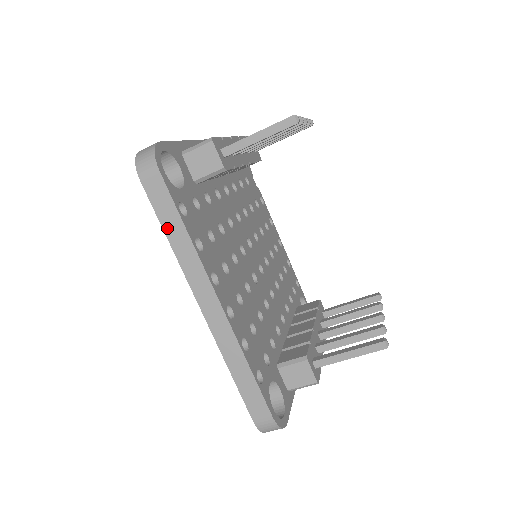
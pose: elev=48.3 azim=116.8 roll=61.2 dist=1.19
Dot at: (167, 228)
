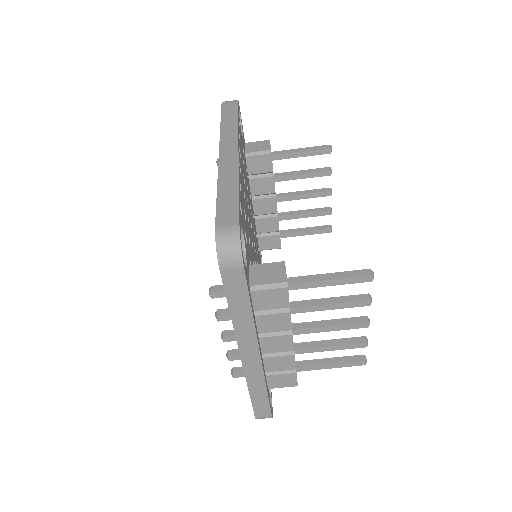
Dot at: (224, 119)
